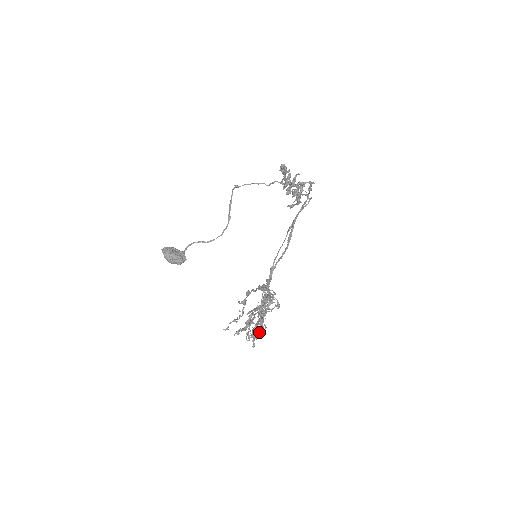
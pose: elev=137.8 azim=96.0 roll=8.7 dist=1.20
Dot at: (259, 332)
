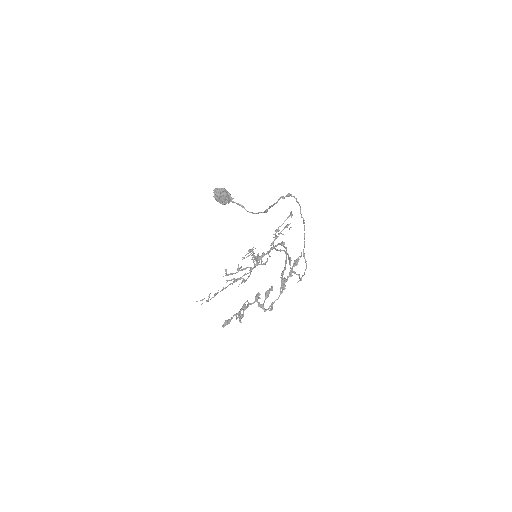
Dot at: (254, 256)
